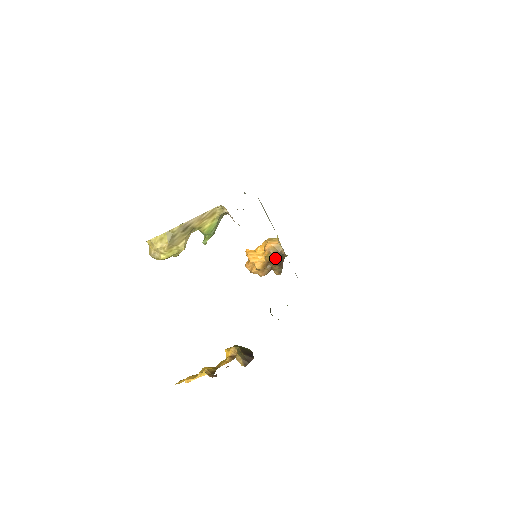
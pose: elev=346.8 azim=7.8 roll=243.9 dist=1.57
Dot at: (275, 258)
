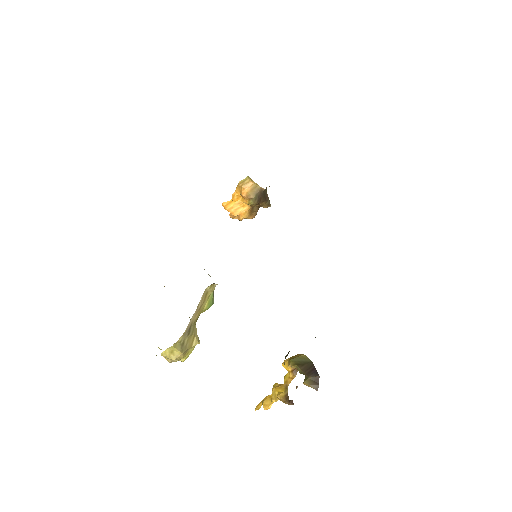
Dot at: (258, 200)
